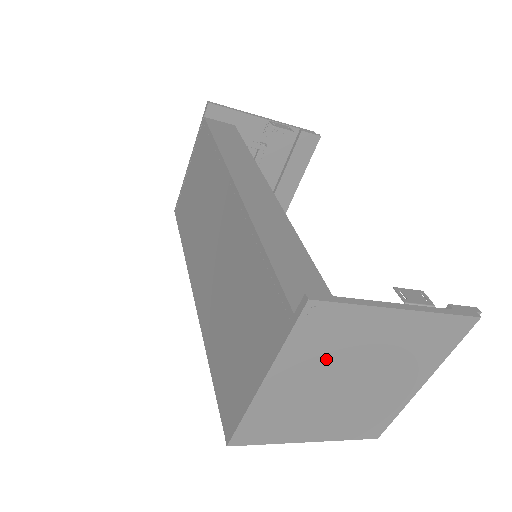
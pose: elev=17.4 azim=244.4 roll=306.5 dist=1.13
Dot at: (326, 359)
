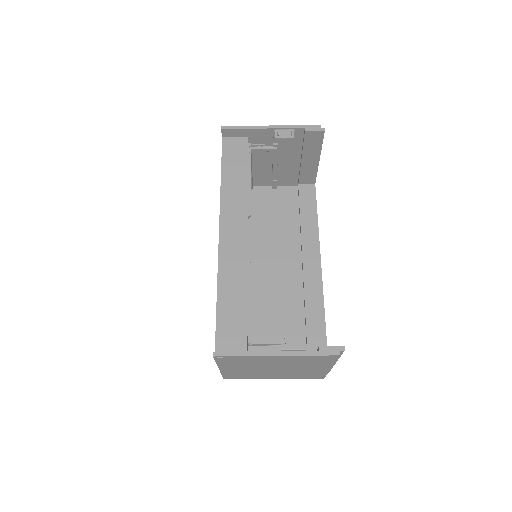
Dot at: (248, 365)
